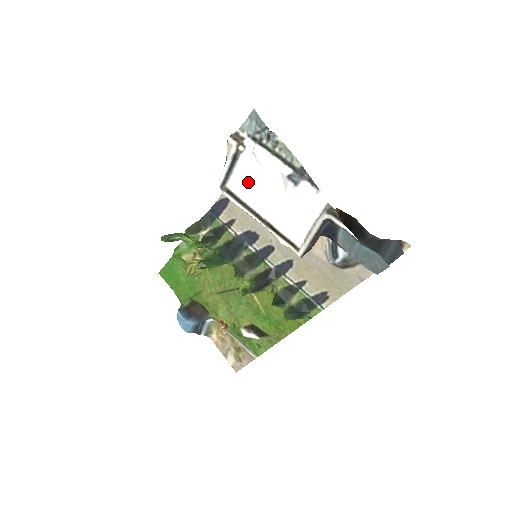
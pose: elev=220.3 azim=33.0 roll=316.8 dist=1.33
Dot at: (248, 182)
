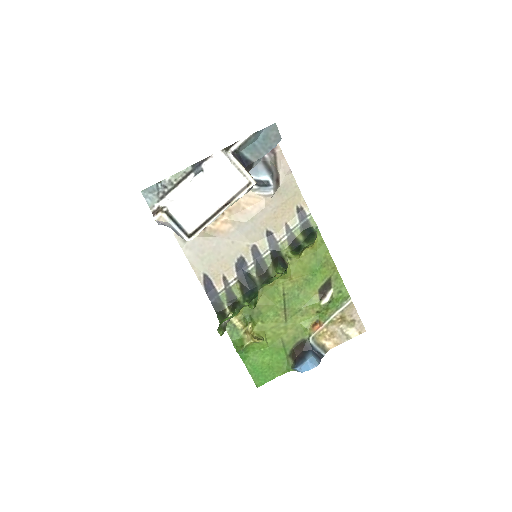
Dot at: (191, 213)
